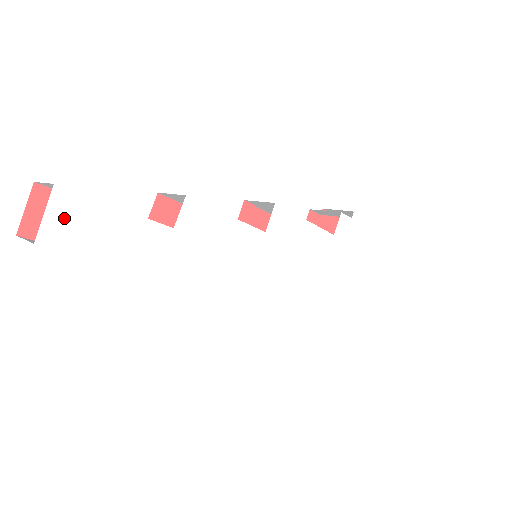
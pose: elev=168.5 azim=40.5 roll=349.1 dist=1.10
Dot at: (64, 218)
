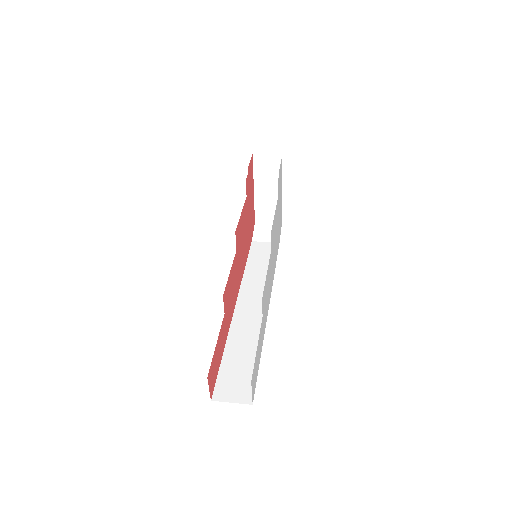
Dot at: (253, 383)
